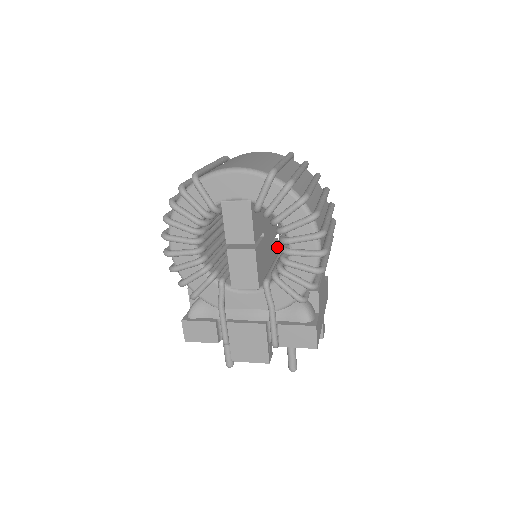
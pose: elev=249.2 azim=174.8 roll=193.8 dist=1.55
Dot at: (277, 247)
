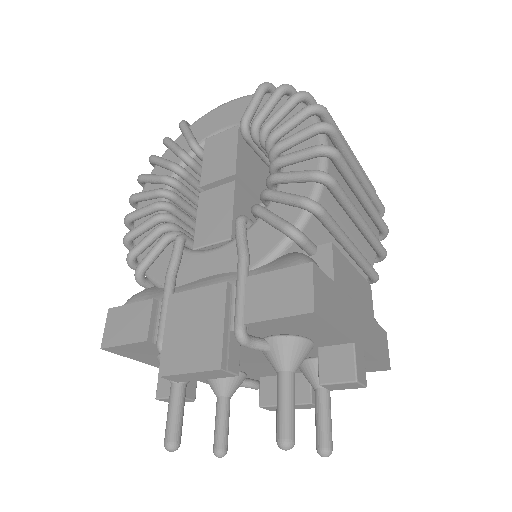
Dot at: occluded
